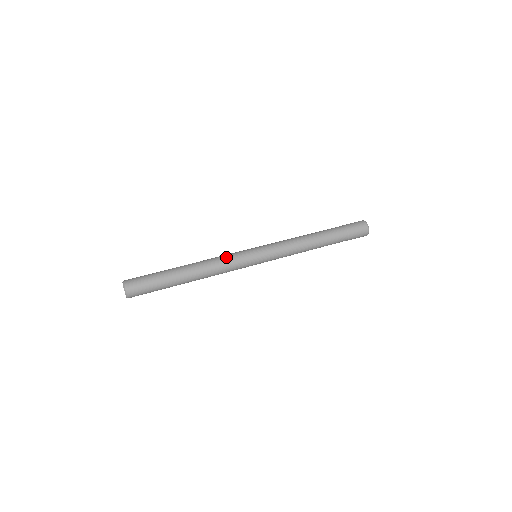
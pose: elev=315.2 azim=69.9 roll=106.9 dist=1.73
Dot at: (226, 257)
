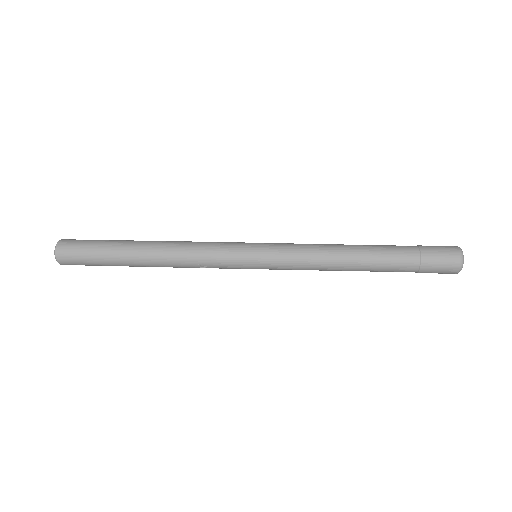
Dot at: (207, 244)
